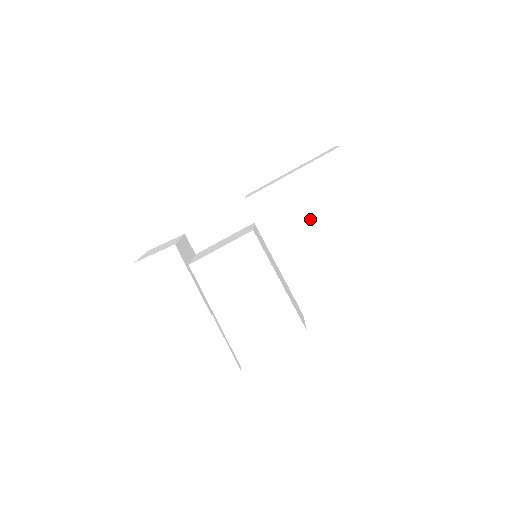
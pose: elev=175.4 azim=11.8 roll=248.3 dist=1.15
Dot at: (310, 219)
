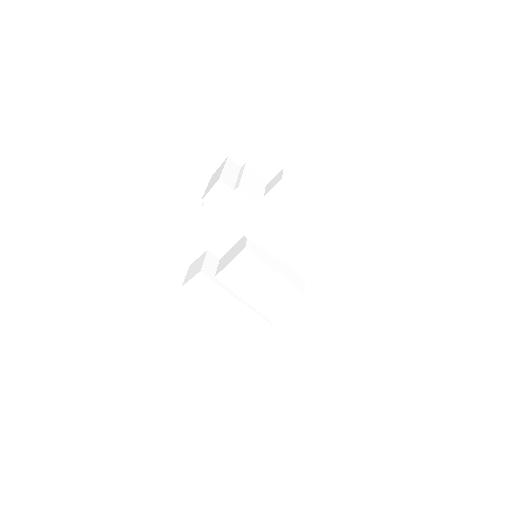
Dot at: (280, 228)
